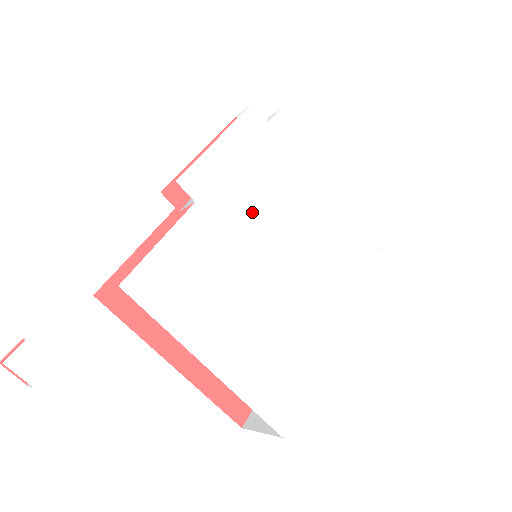
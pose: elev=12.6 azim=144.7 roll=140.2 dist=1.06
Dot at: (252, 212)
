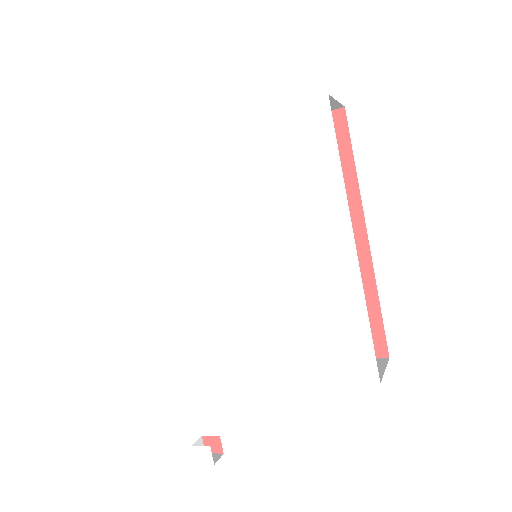
Dot at: (206, 257)
